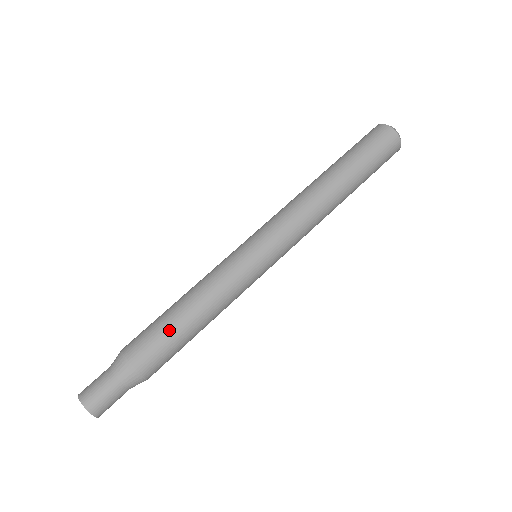
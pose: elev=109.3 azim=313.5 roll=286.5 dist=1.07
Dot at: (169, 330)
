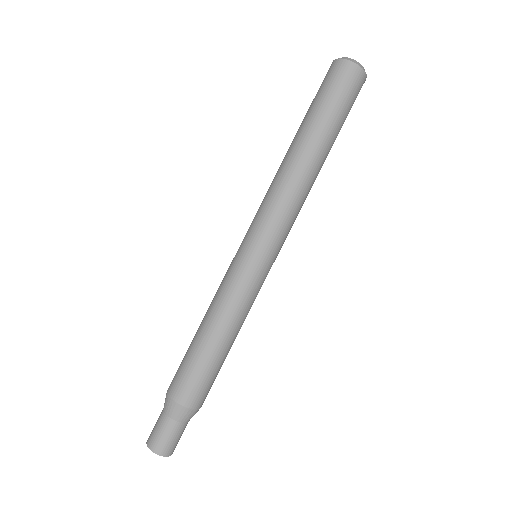
Dot at: (194, 358)
